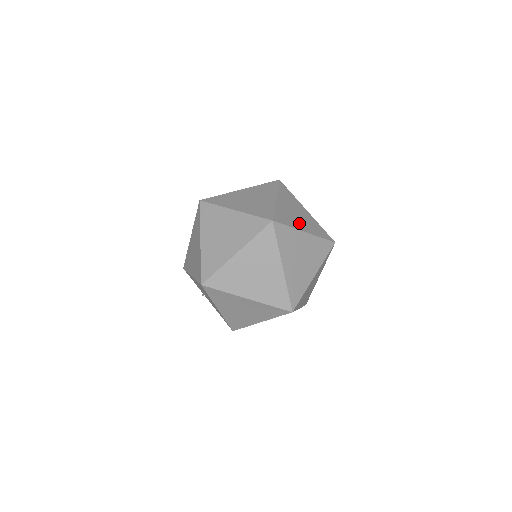
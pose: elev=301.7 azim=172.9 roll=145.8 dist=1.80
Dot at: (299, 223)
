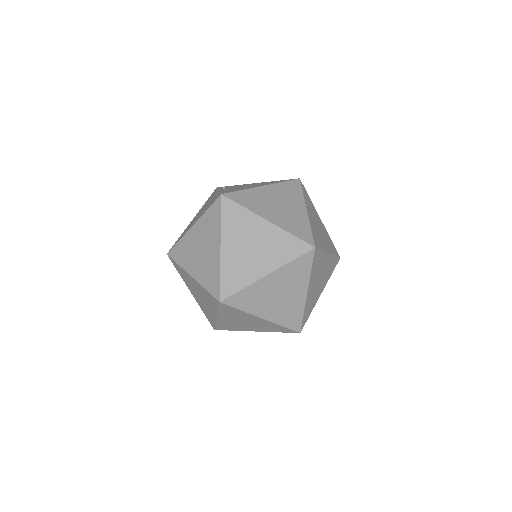
Dot at: (256, 266)
